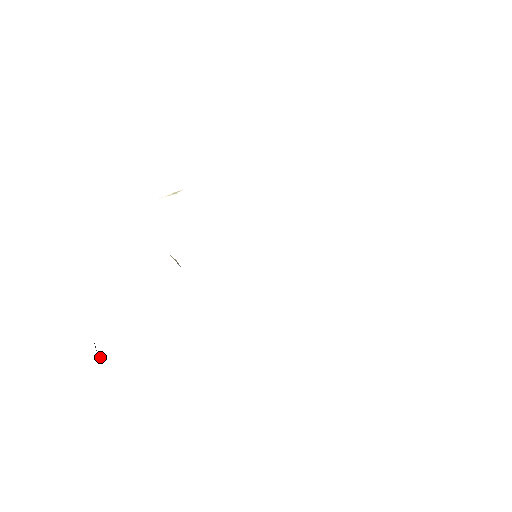
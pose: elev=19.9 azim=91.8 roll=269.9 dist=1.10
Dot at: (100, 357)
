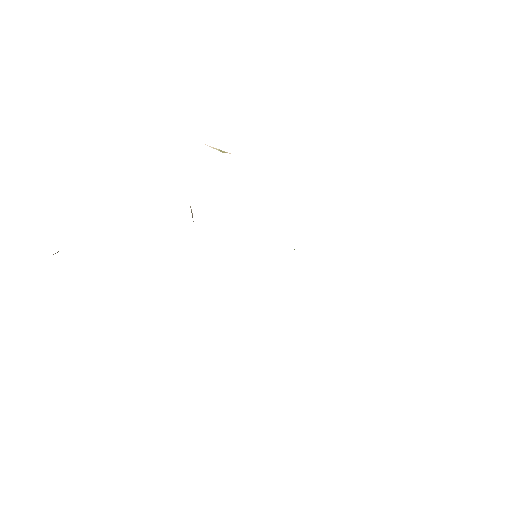
Dot at: (57, 252)
